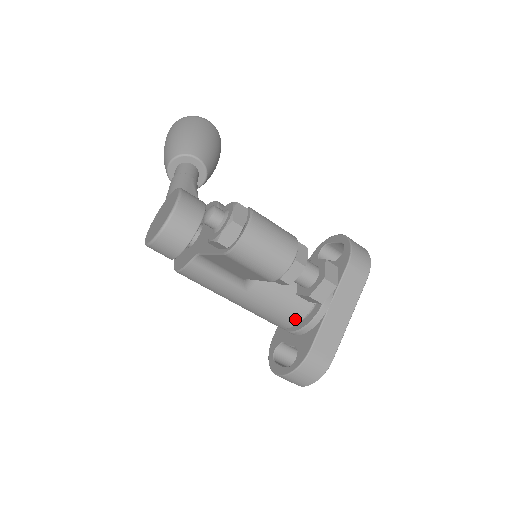
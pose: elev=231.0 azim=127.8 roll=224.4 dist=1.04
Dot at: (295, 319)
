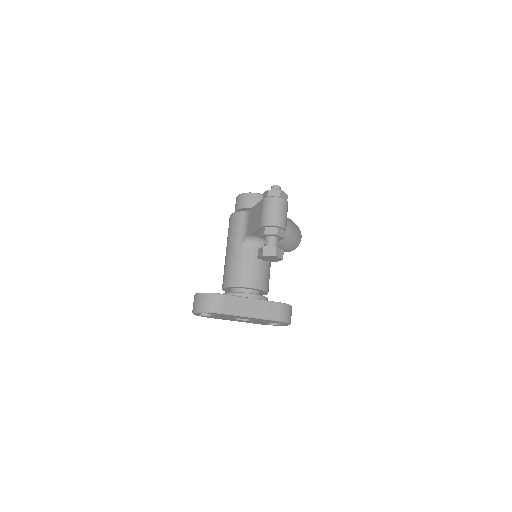
Dot at: (236, 282)
